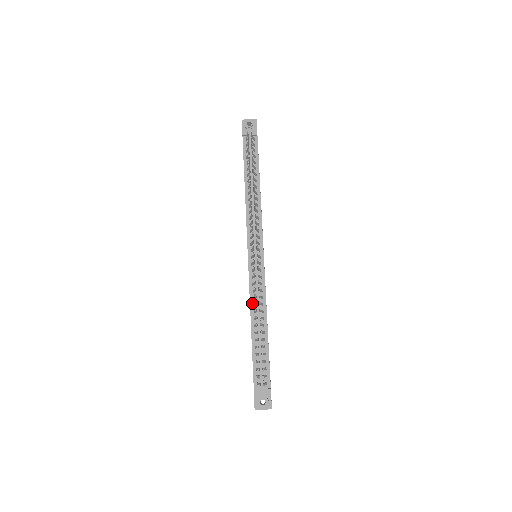
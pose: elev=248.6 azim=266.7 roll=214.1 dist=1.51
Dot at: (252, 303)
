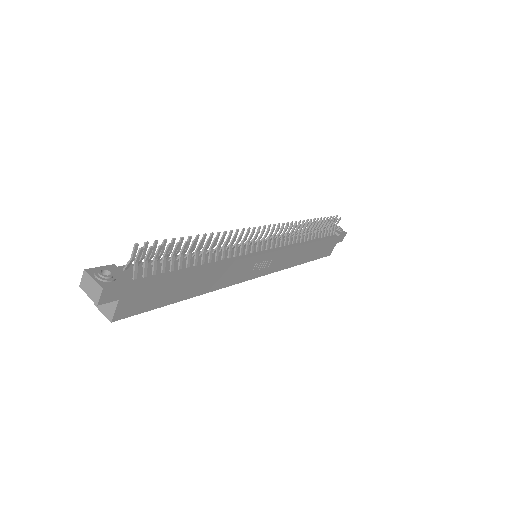
Dot at: (214, 251)
